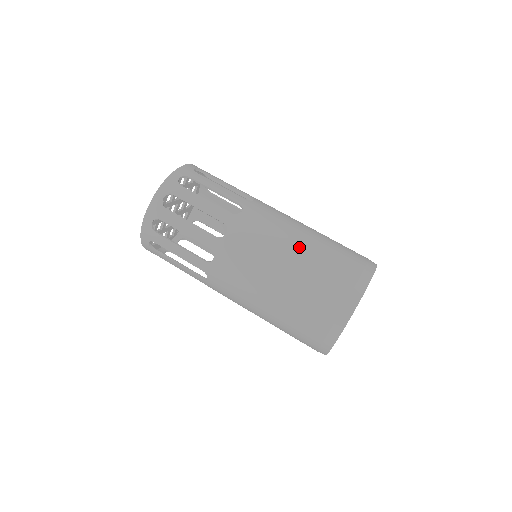
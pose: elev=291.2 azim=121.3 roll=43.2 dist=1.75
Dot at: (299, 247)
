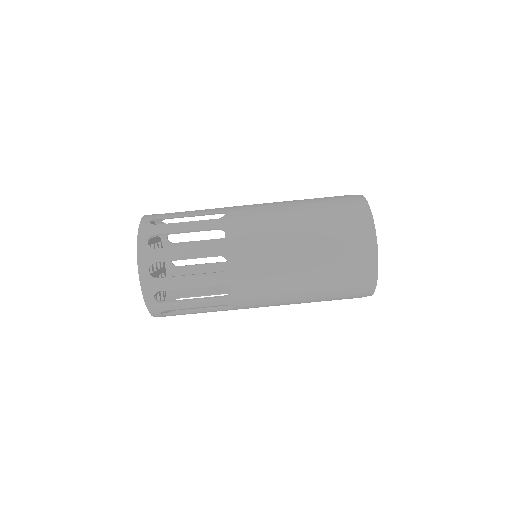
Dot at: (293, 209)
